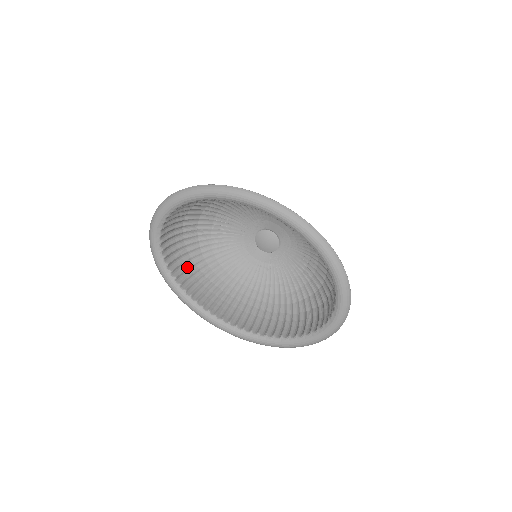
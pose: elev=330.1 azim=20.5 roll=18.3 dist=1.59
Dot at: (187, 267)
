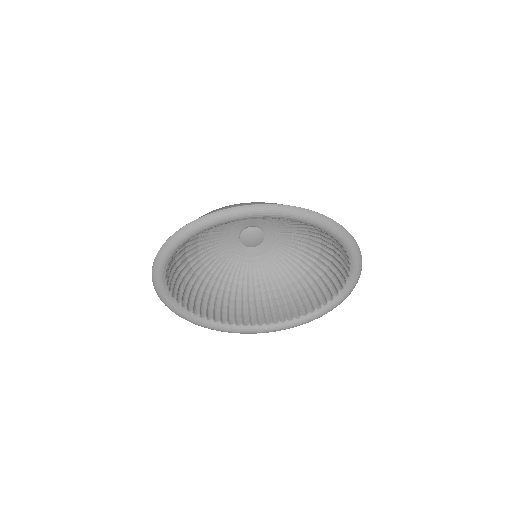
Dot at: (194, 296)
